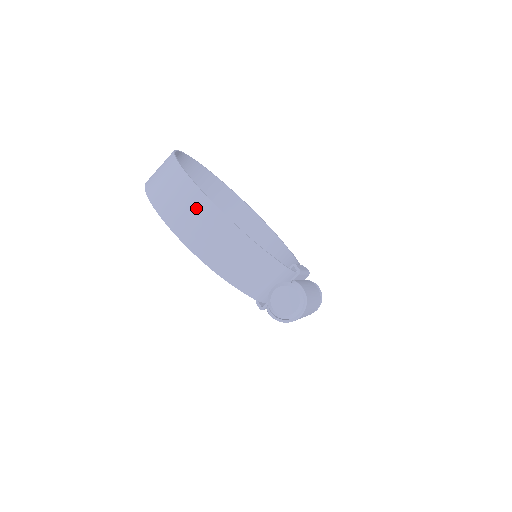
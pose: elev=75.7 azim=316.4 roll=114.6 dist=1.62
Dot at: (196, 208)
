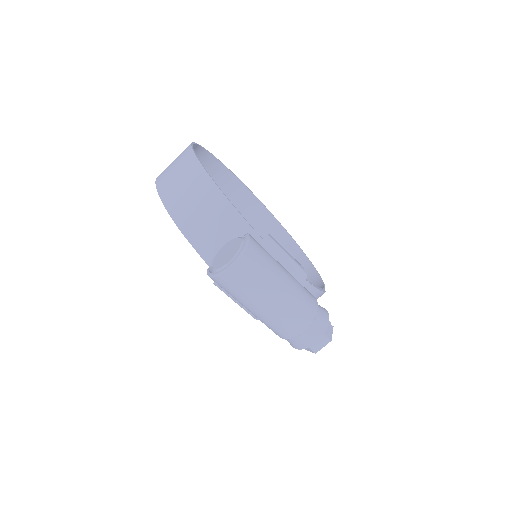
Dot at: (180, 157)
